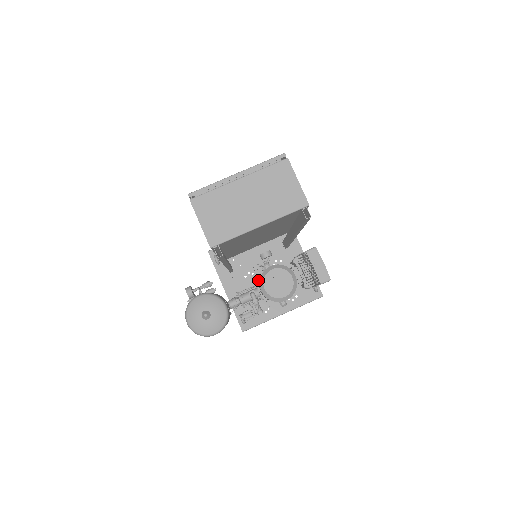
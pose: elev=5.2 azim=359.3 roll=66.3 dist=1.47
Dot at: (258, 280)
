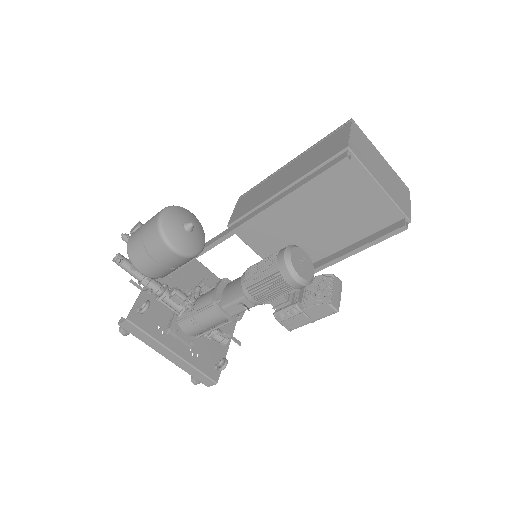
Dot at: (226, 279)
